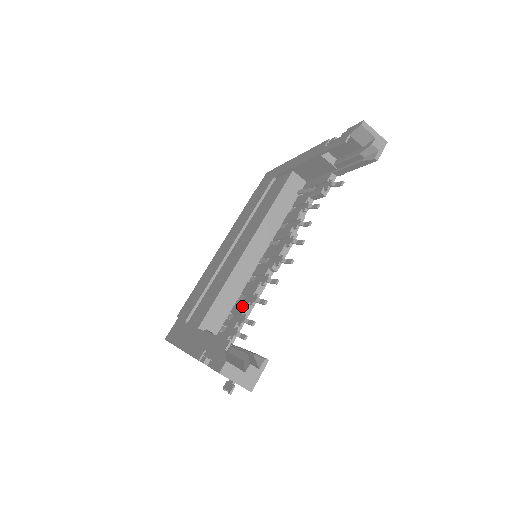
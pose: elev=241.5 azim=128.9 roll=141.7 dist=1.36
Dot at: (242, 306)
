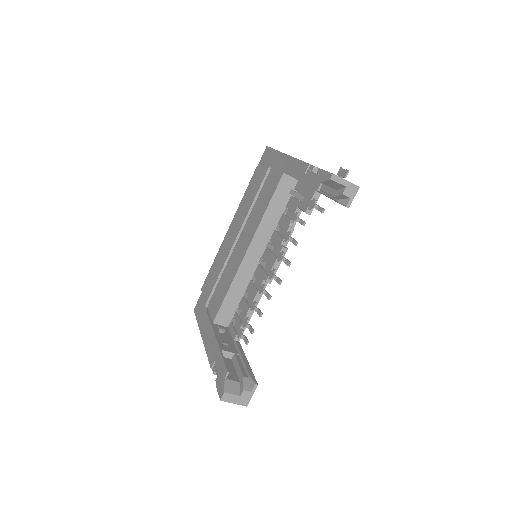
Dot at: (245, 308)
